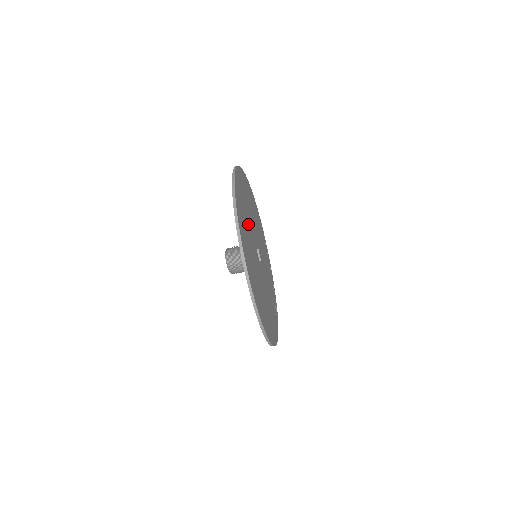
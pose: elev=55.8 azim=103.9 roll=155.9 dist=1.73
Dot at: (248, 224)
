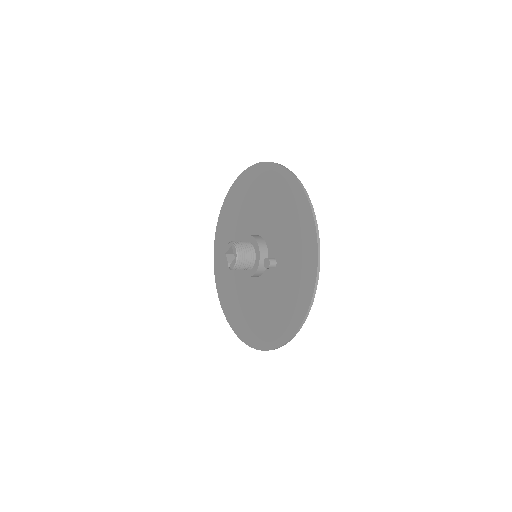
Dot at: (285, 258)
